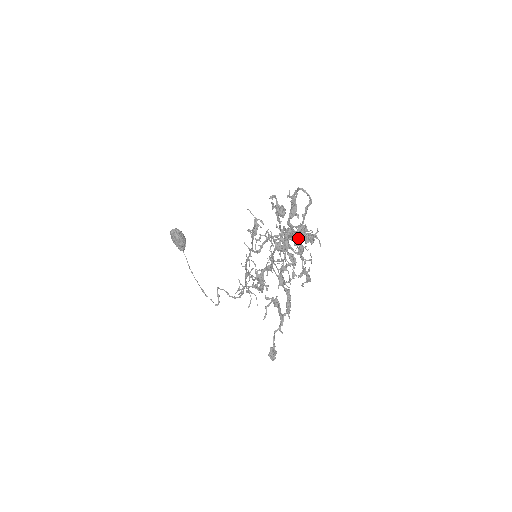
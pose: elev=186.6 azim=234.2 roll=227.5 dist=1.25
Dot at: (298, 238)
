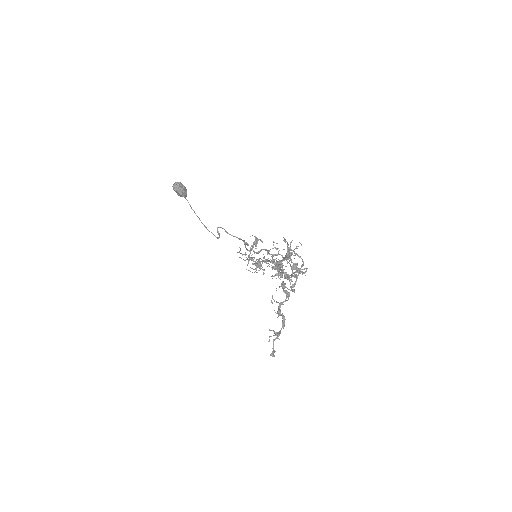
Dot at: occluded
